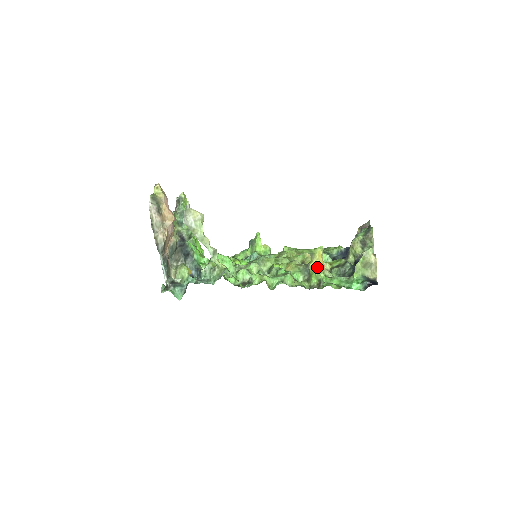
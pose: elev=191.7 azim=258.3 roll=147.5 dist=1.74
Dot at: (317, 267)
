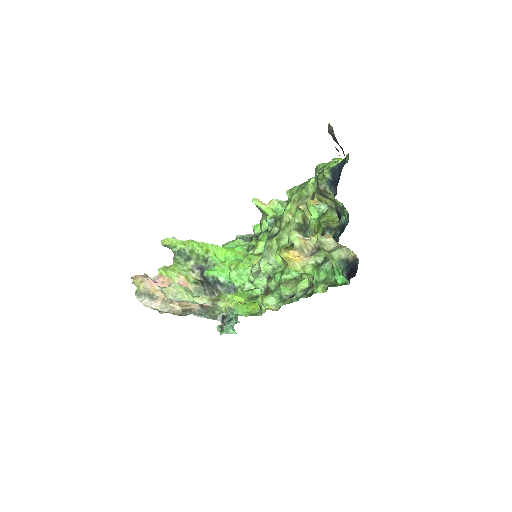
Dot at: (296, 268)
